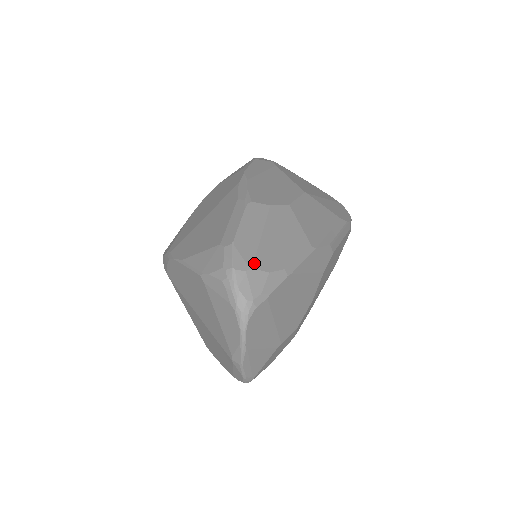
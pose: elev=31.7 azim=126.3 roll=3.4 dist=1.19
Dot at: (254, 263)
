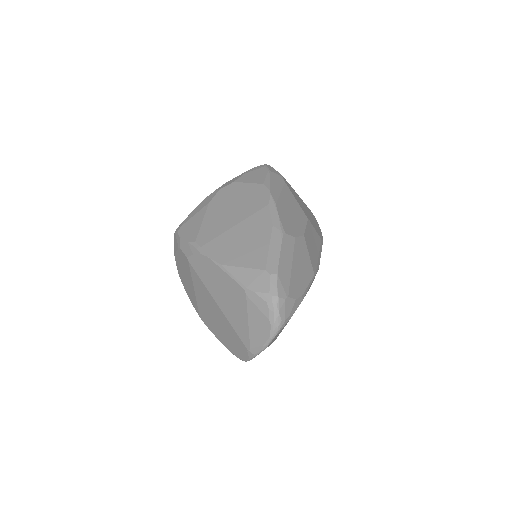
Dot at: (289, 292)
